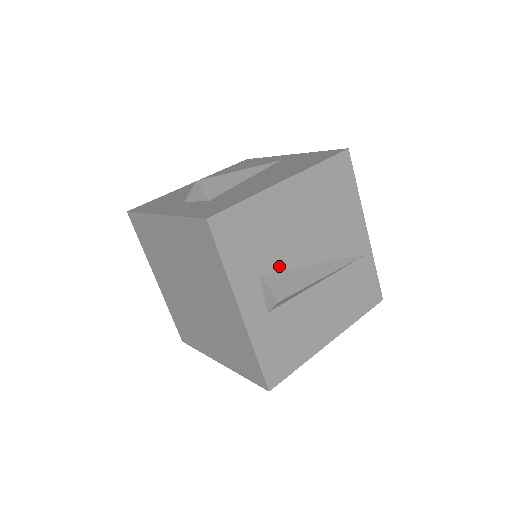
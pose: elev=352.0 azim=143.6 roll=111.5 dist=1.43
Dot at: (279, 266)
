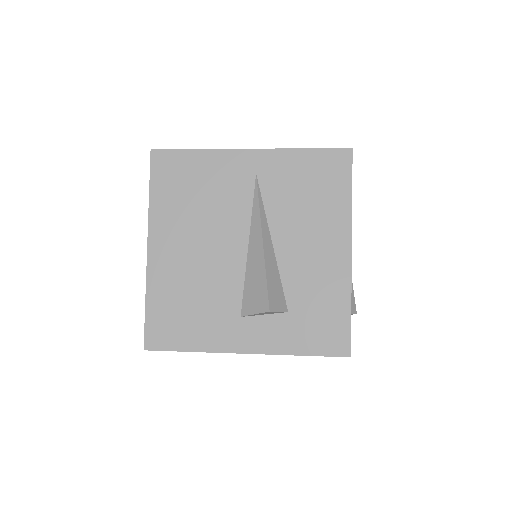
Dot at: occluded
